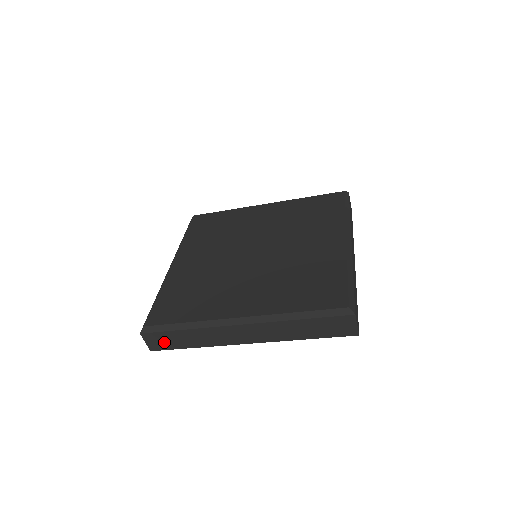
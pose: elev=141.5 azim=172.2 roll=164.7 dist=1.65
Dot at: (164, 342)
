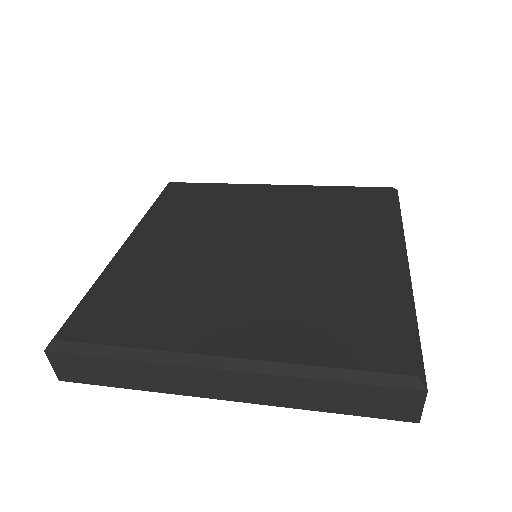
Dot at: (83, 371)
